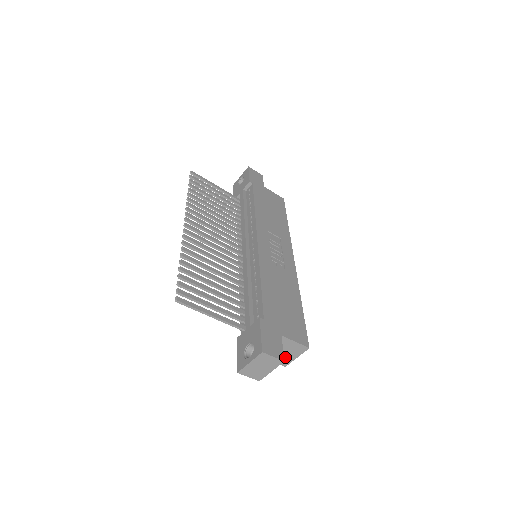
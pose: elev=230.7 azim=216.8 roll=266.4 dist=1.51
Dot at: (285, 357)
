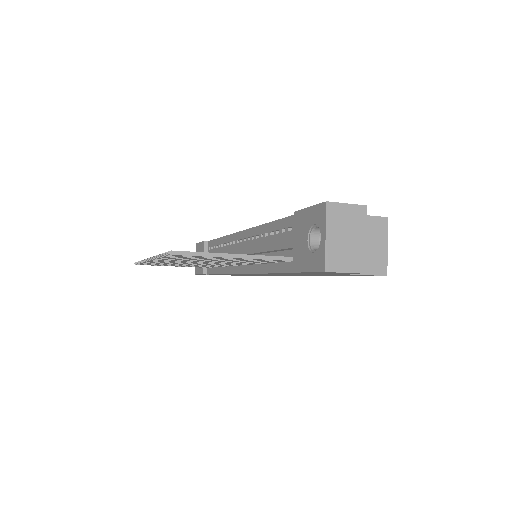
Dot at: (373, 255)
